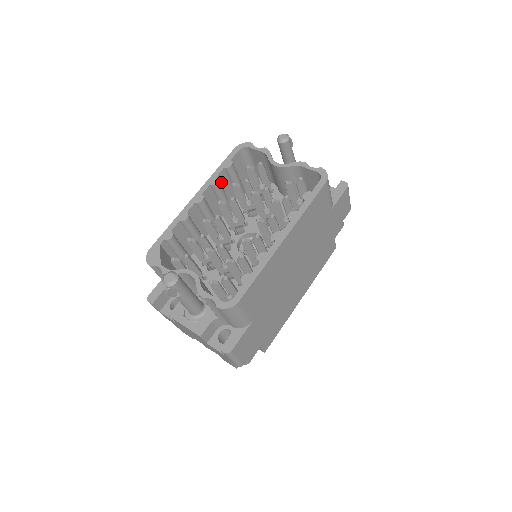
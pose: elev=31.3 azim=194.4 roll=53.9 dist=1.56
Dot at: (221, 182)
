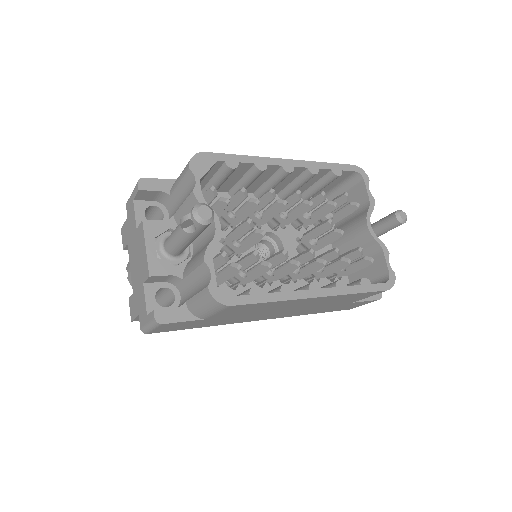
Dot at: occluded
